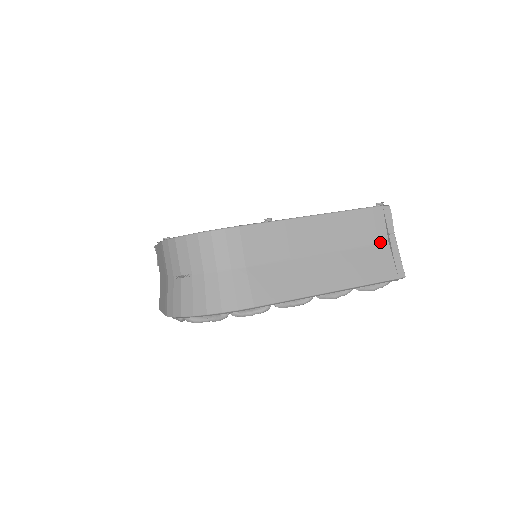
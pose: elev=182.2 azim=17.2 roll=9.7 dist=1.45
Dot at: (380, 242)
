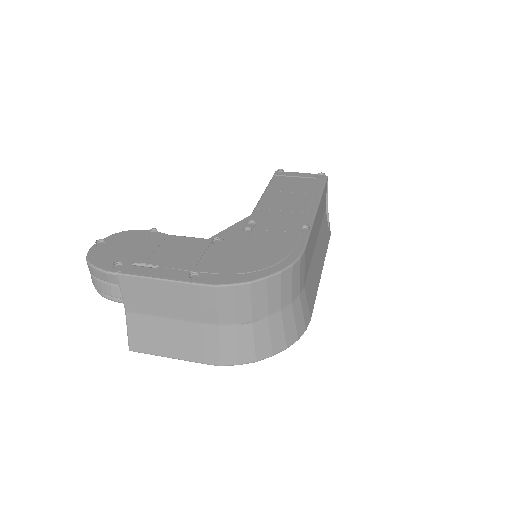
Dot at: (324, 211)
